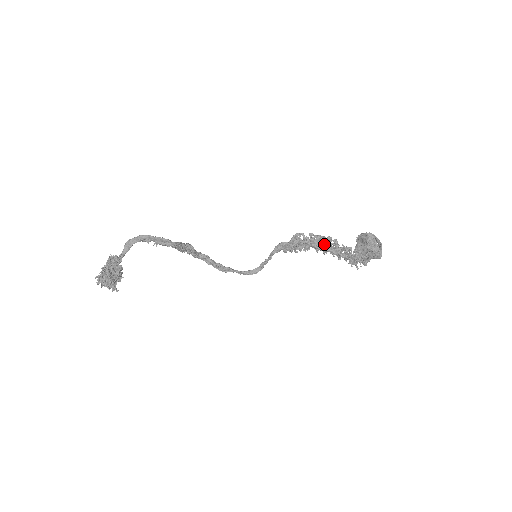
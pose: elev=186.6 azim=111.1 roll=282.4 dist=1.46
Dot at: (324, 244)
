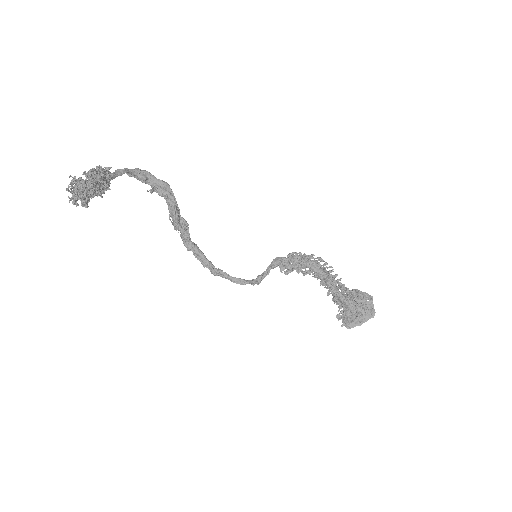
Dot at: (322, 270)
